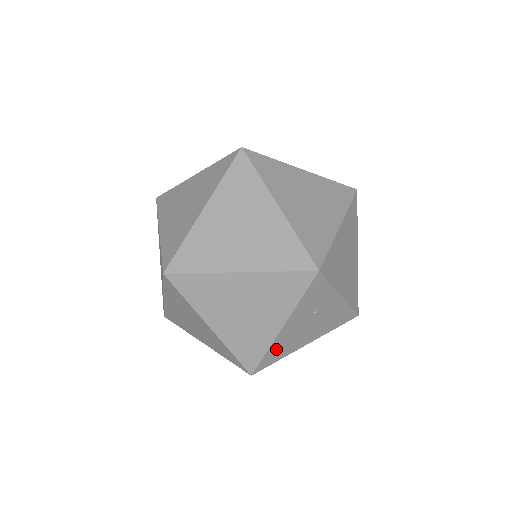
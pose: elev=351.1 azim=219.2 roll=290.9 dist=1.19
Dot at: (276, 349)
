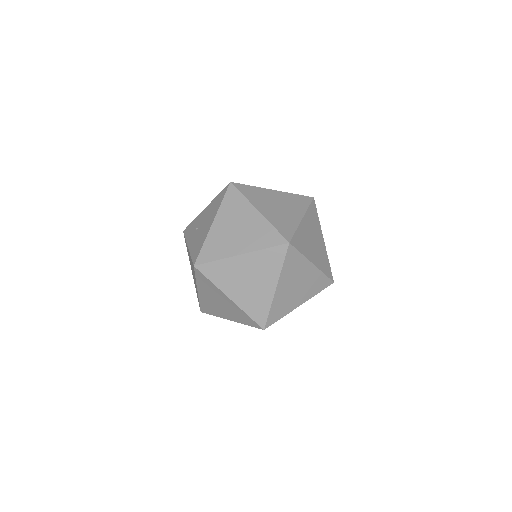
Dot at: occluded
